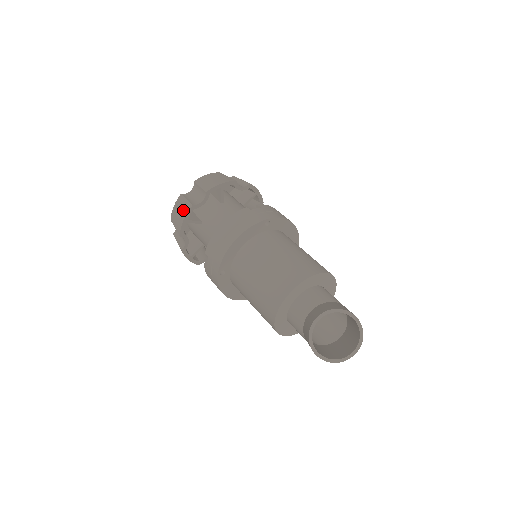
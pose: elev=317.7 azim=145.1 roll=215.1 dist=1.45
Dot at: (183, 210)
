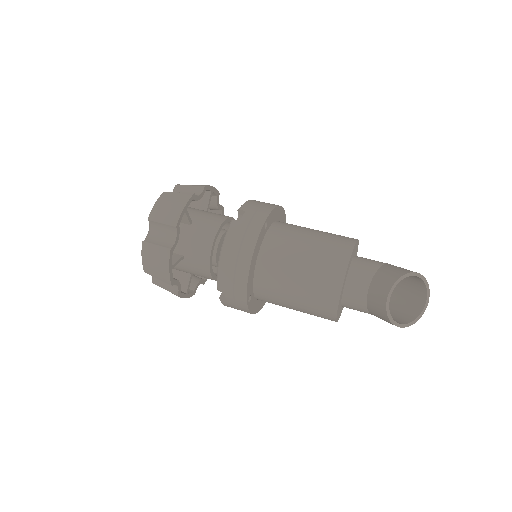
Dot at: (160, 259)
